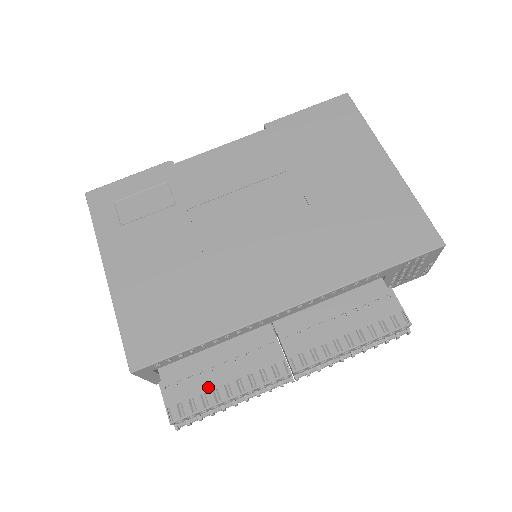
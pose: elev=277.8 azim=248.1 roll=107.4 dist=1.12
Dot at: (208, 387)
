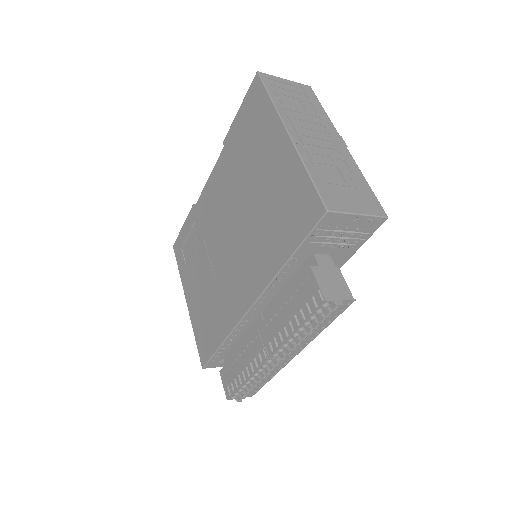
Dot at: (236, 373)
